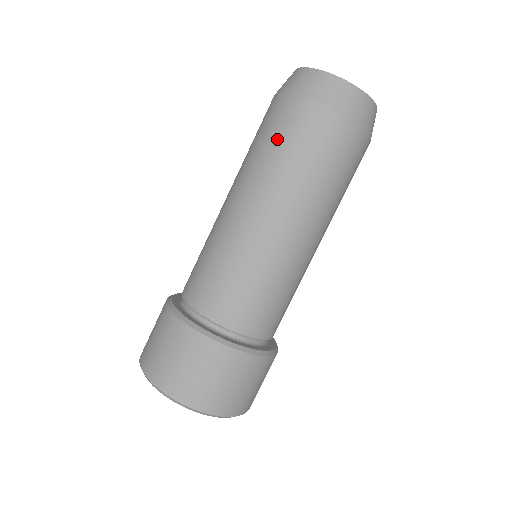
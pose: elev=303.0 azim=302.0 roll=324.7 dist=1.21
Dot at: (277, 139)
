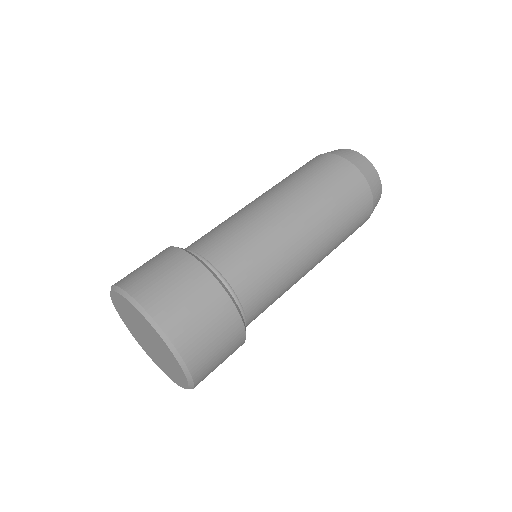
Dot at: (307, 169)
